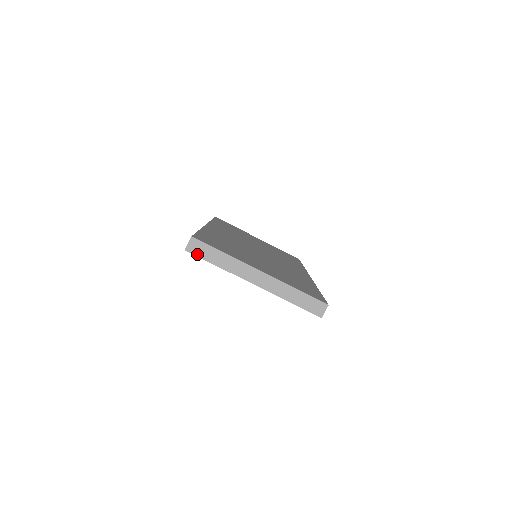
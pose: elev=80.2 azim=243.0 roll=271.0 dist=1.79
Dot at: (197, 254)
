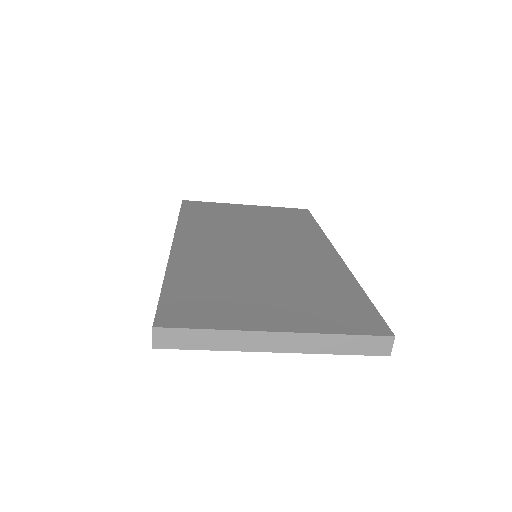
Dot at: (173, 346)
